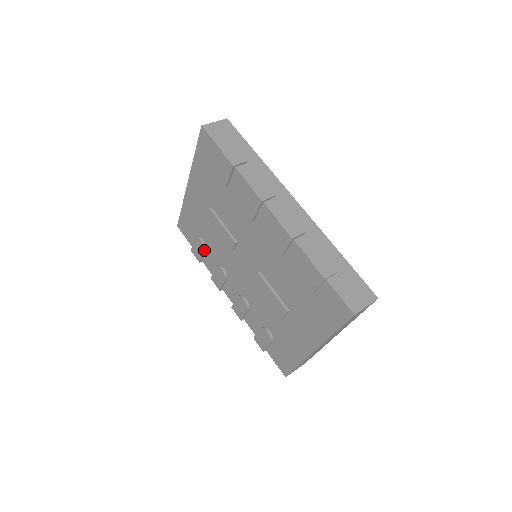
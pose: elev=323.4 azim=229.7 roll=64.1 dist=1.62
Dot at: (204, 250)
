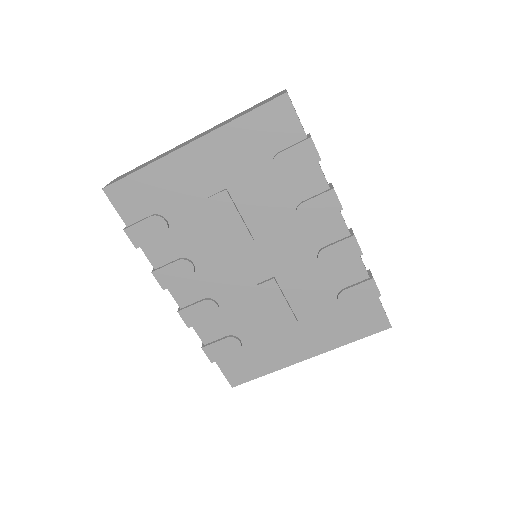
Dot at: (162, 235)
